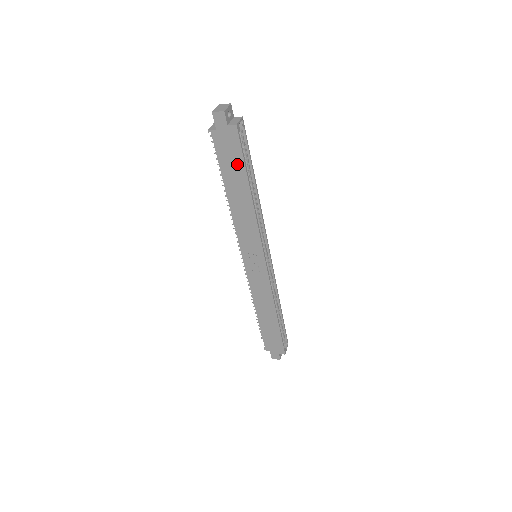
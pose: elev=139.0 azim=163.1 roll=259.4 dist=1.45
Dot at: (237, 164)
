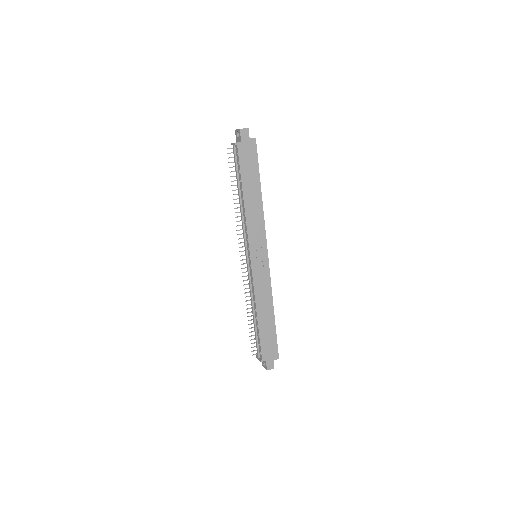
Dot at: (253, 168)
